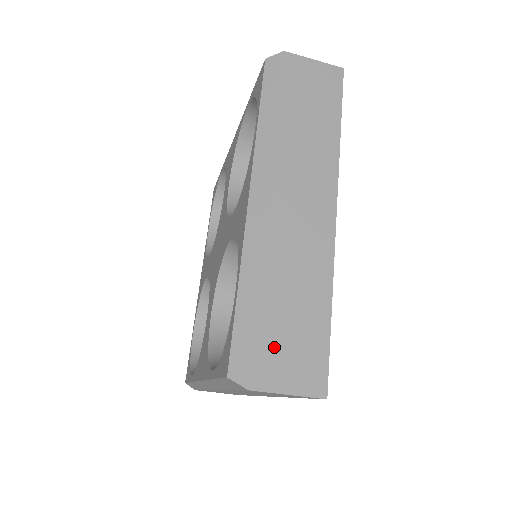
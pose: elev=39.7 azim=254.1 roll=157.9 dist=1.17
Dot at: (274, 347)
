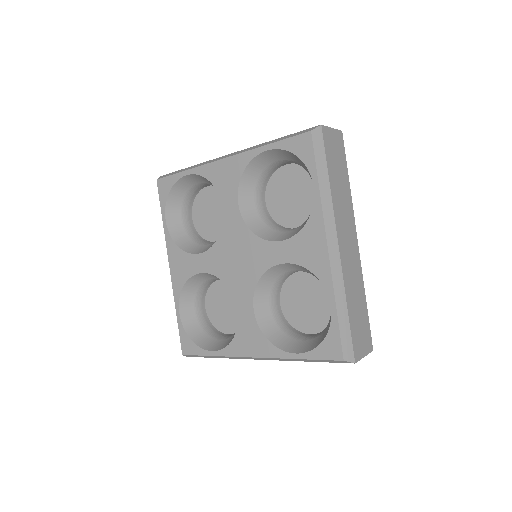
Dot at: occluded
